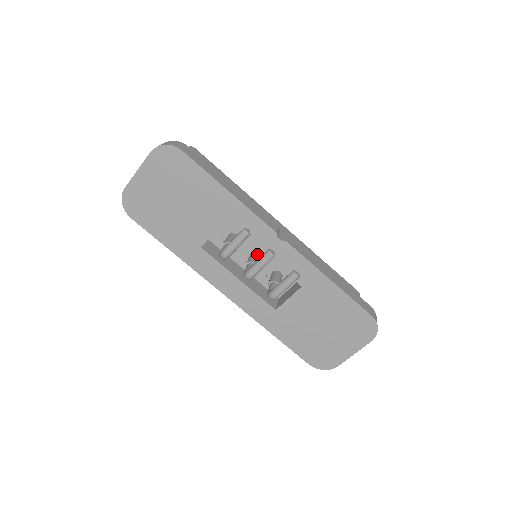
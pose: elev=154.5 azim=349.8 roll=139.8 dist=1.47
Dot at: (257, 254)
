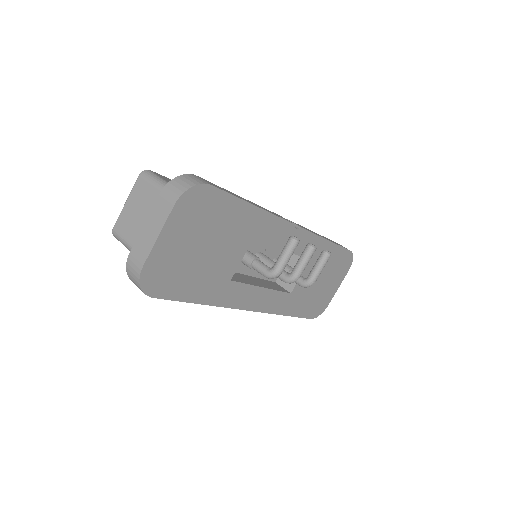
Dot at: (262, 254)
